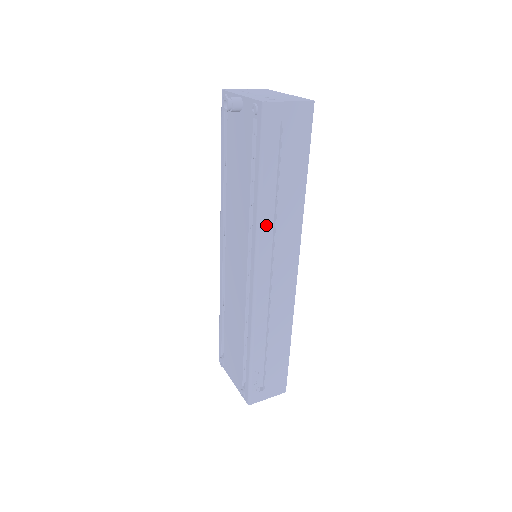
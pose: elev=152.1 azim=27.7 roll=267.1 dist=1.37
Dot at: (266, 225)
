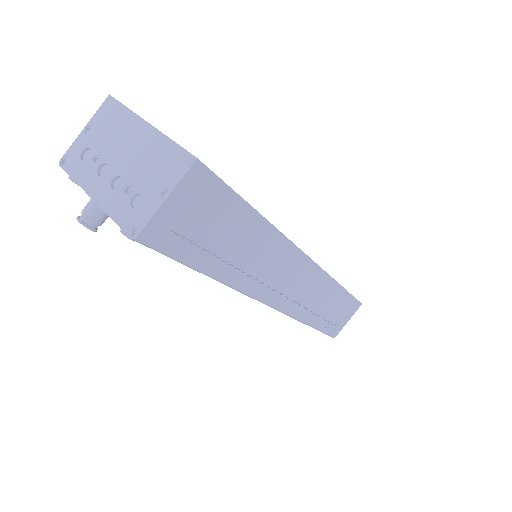
Dot at: (249, 283)
